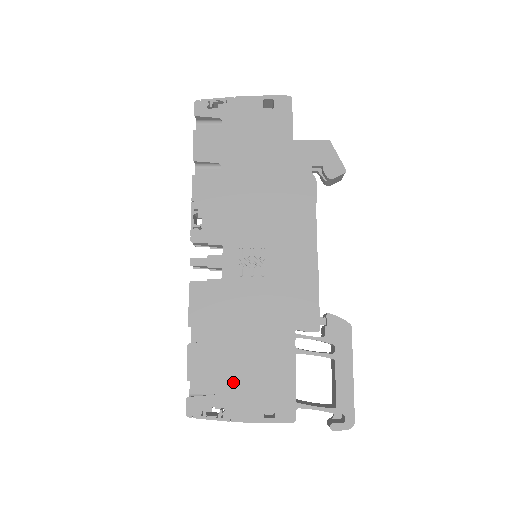
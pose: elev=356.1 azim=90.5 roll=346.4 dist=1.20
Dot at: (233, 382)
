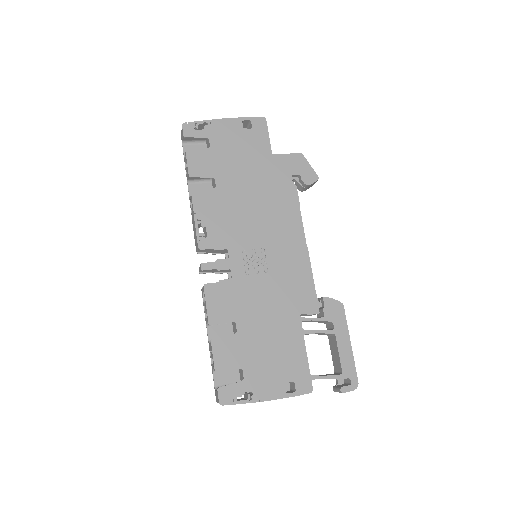
Dot at: (256, 367)
